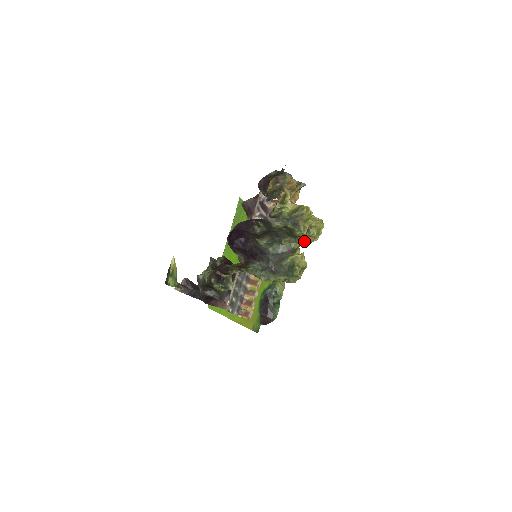
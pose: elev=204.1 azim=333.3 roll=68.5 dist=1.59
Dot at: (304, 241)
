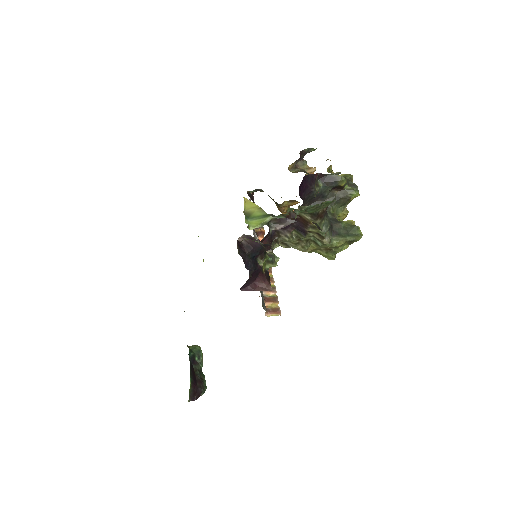
Dot at: (345, 212)
